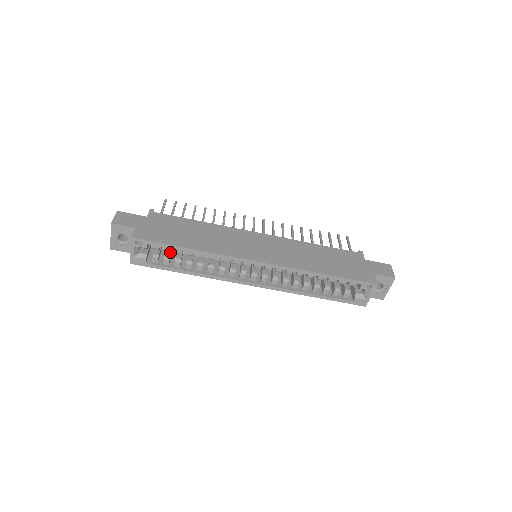
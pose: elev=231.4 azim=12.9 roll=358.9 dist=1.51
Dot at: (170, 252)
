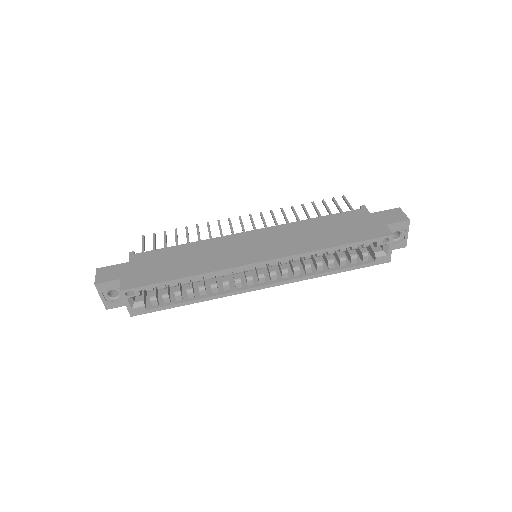
Dot at: (166, 288)
